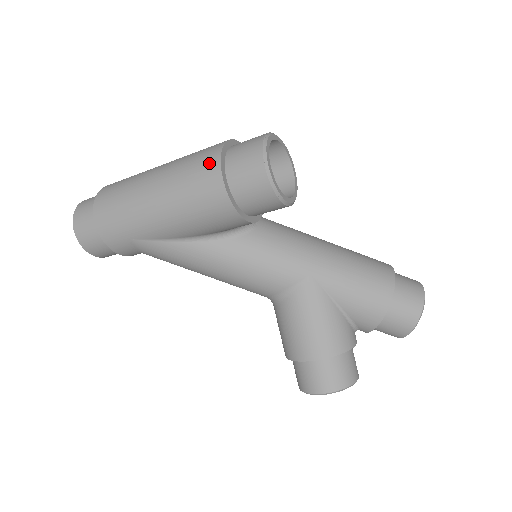
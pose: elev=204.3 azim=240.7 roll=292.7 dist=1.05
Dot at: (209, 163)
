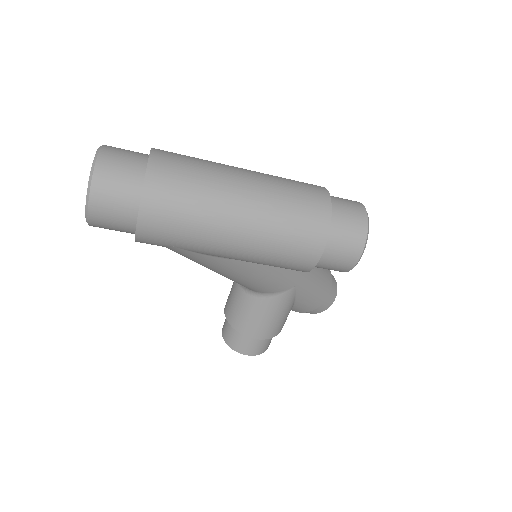
Dot at: (316, 231)
